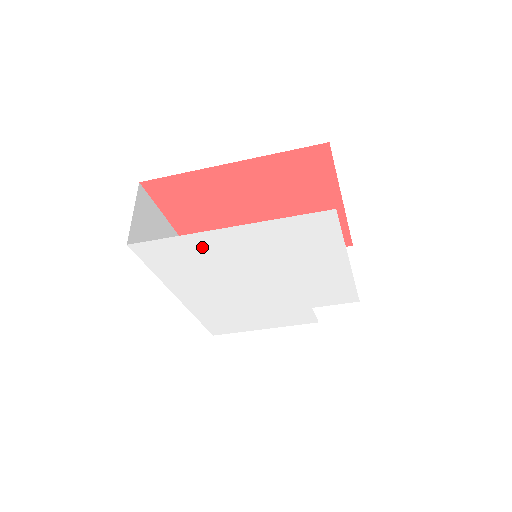
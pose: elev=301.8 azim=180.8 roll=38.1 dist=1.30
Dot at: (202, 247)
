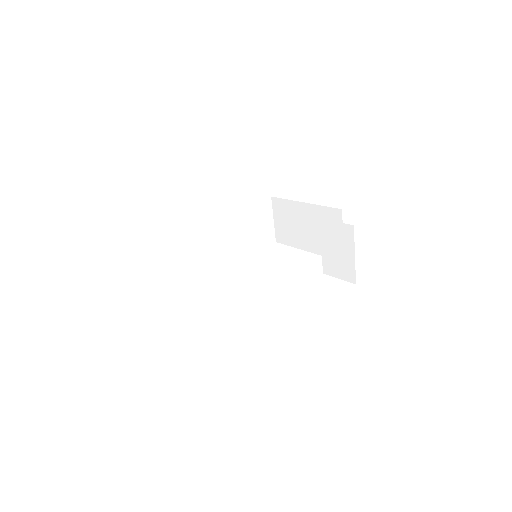
Dot at: occluded
